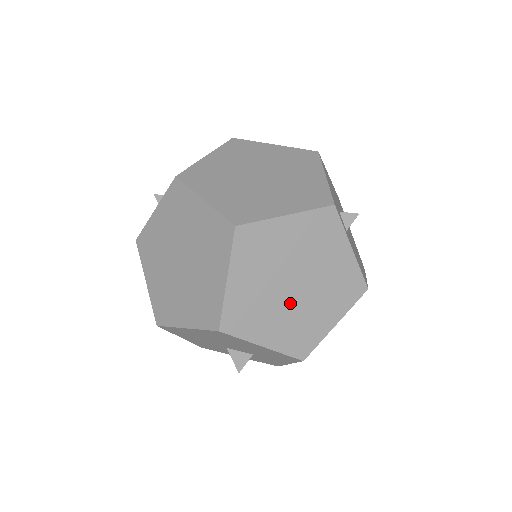
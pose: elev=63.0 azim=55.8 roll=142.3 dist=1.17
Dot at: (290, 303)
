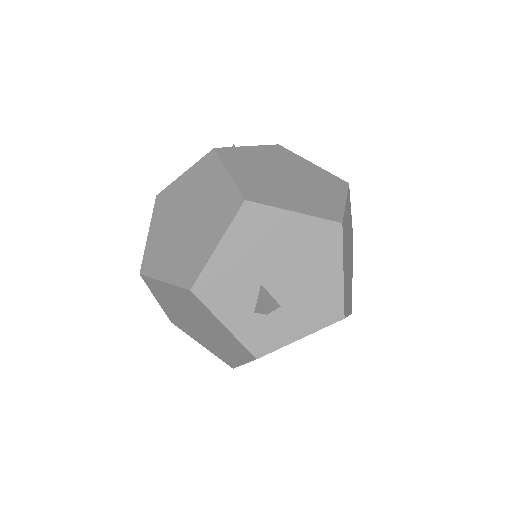
Dot at: (347, 264)
